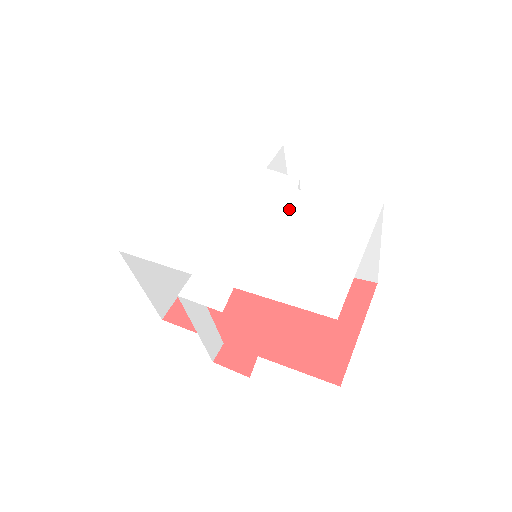
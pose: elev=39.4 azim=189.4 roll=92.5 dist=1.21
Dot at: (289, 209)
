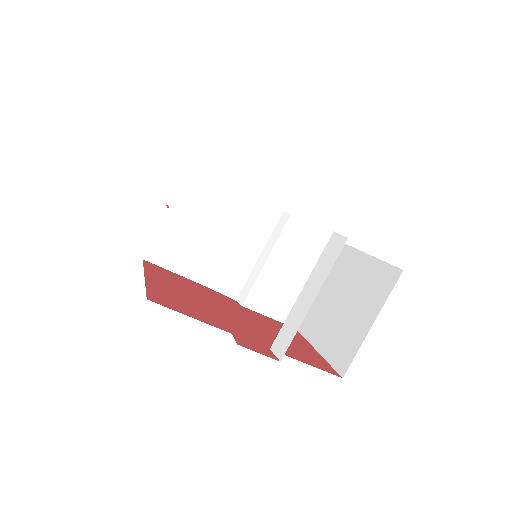
Dot at: occluded
